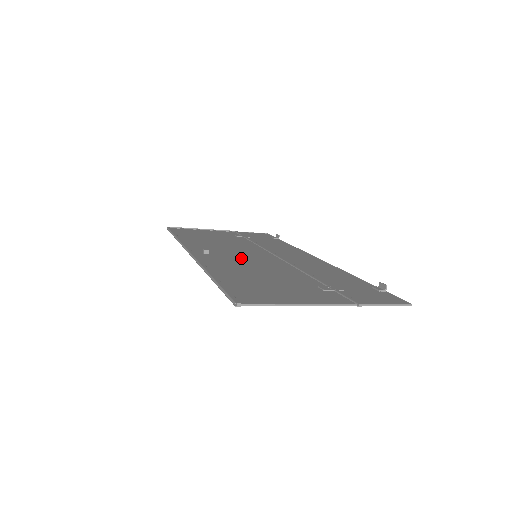
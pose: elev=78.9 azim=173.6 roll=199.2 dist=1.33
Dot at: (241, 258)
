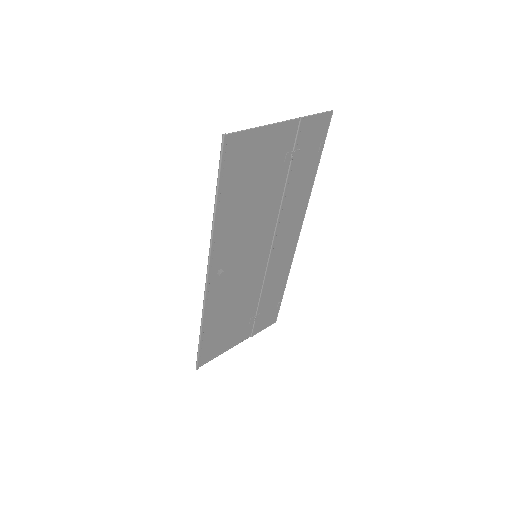
Dot at: (243, 250)
